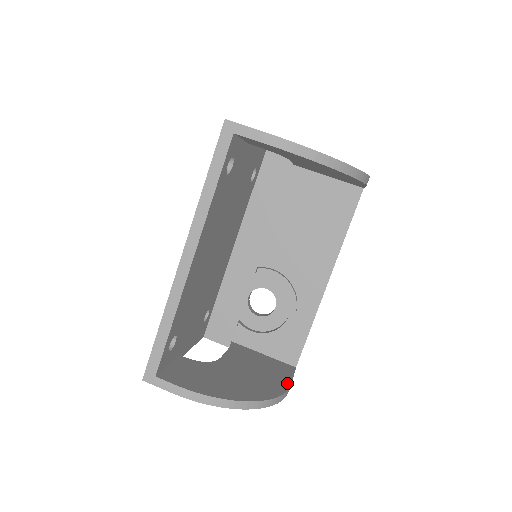
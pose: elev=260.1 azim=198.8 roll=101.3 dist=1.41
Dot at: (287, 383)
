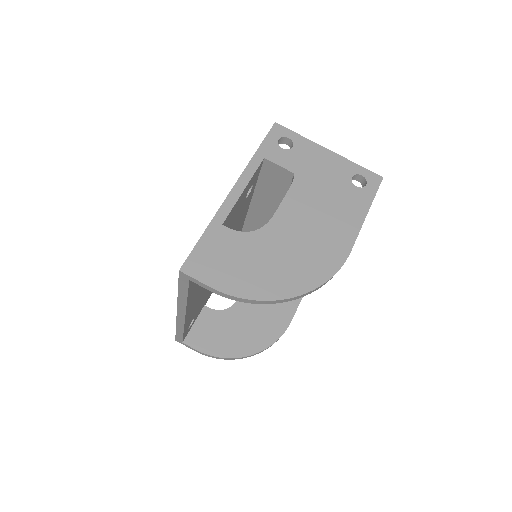
Dot at: (288, 321)
